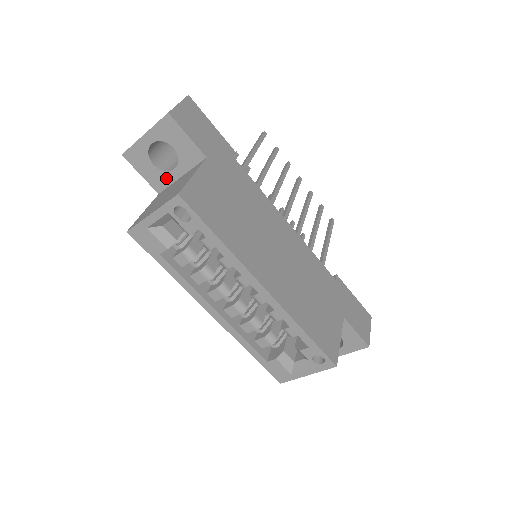
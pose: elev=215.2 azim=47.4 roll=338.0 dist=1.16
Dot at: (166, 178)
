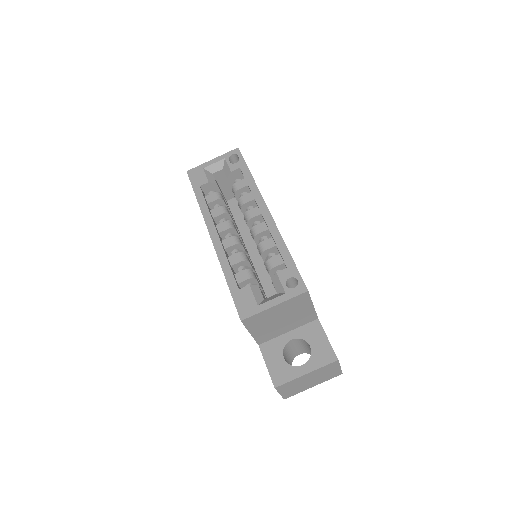
Dot at: occluded
